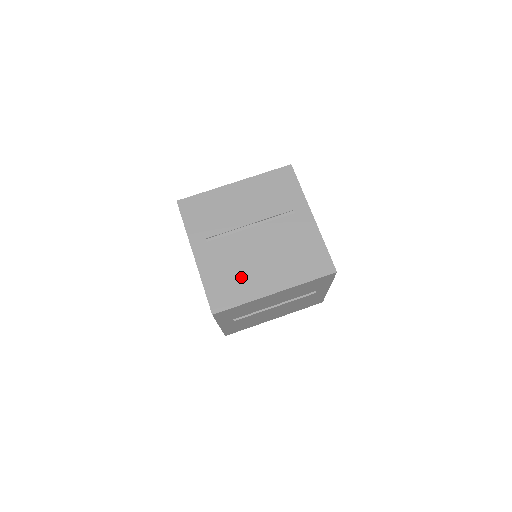
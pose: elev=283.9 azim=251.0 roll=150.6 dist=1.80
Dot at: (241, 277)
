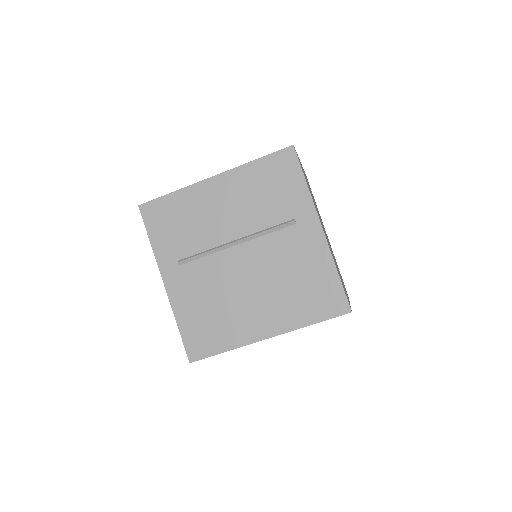
Dot at: (224, 315)
